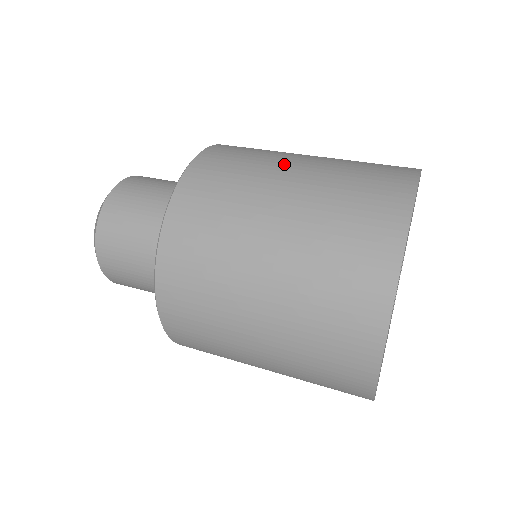
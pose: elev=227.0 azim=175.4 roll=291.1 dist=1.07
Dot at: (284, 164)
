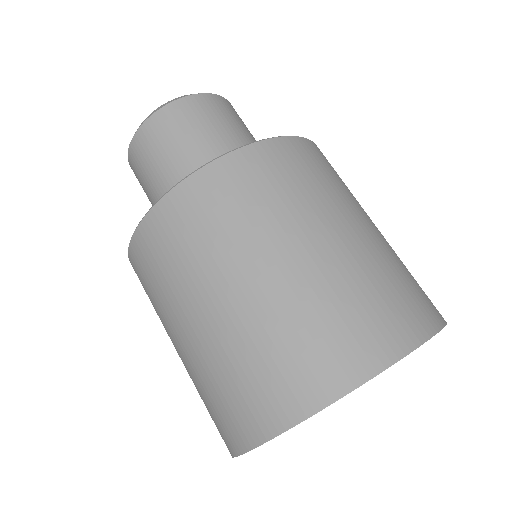
Dot at: (351, 212)
